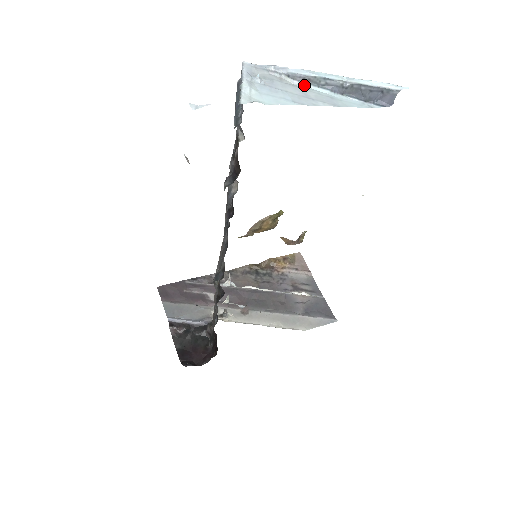
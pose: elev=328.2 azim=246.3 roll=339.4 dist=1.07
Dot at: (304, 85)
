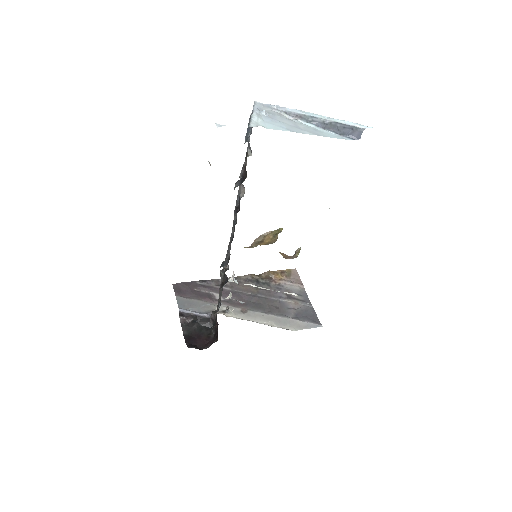
Dot at: (297, 120)
